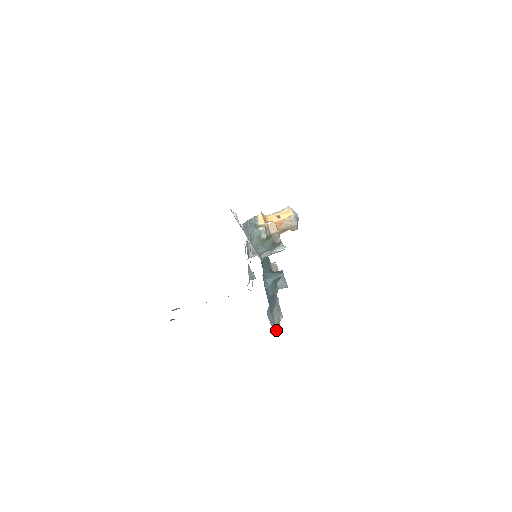
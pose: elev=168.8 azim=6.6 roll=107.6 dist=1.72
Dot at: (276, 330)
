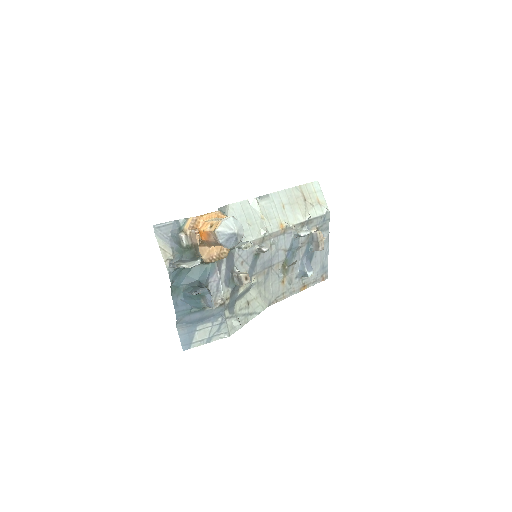
Dot at: (193, 346)
